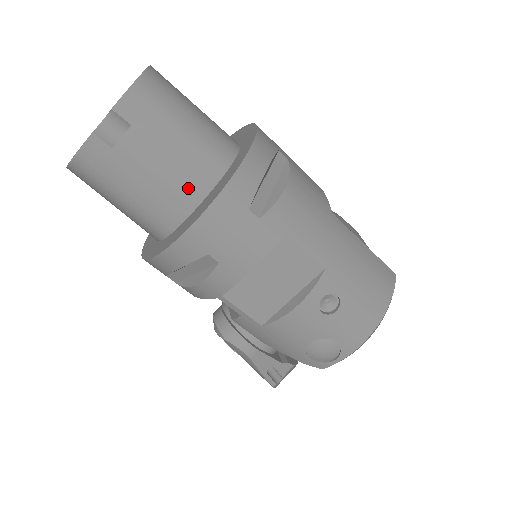
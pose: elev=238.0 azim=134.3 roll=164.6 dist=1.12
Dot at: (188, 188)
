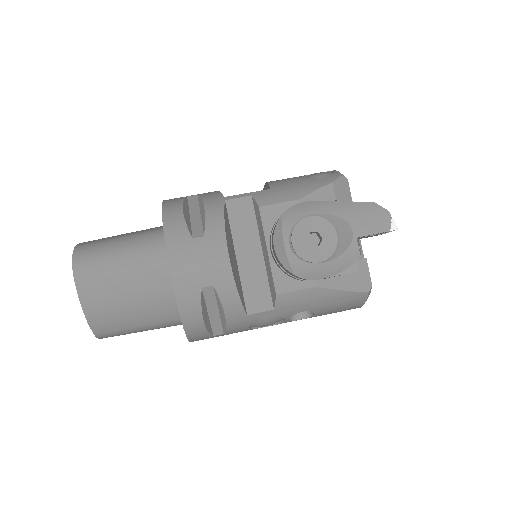
Dot at: occluded
